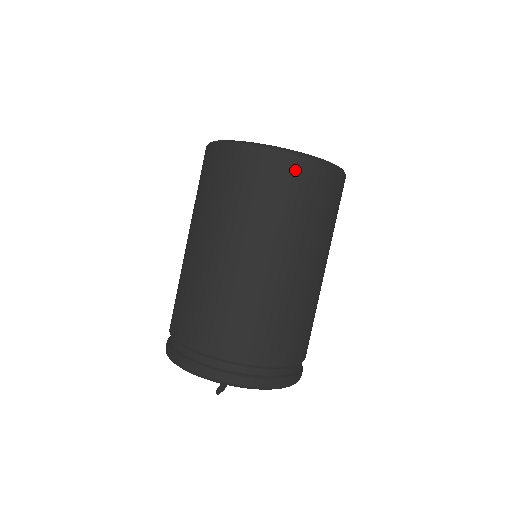
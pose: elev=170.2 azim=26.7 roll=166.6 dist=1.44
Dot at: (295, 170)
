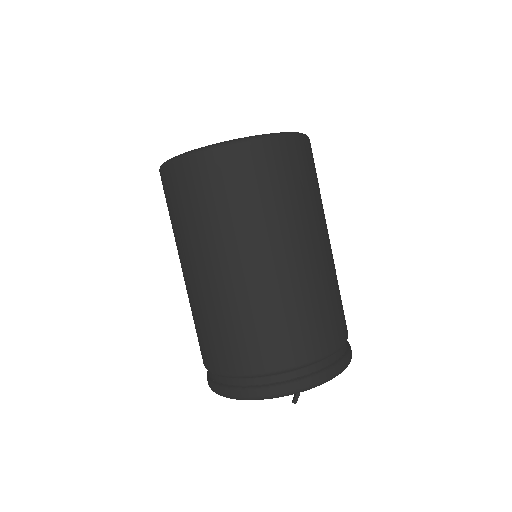
Dot at: (302, 150)
